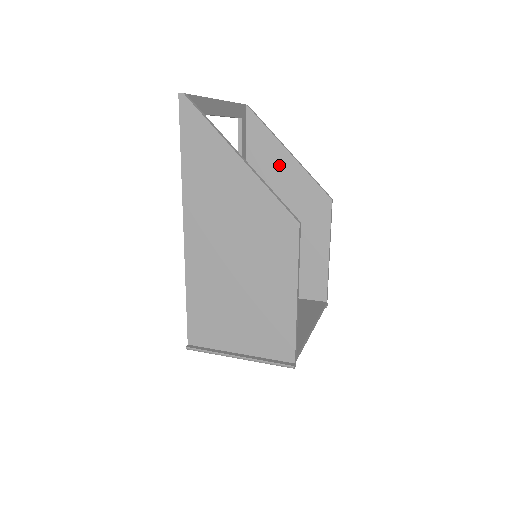
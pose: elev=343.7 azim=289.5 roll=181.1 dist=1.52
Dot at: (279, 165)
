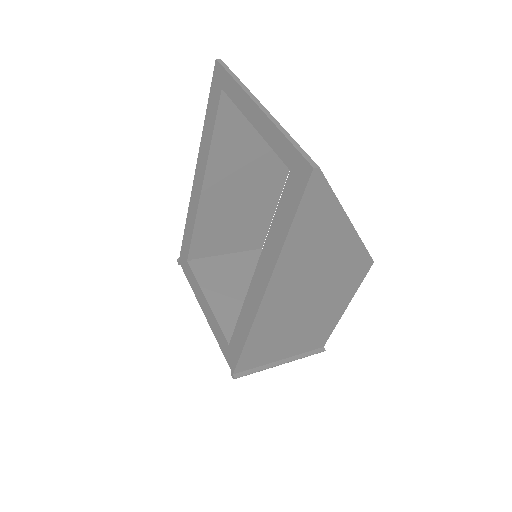
Dot at: (248, 135)
